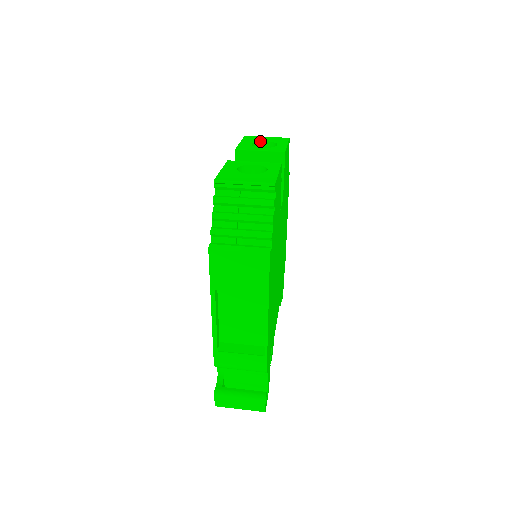
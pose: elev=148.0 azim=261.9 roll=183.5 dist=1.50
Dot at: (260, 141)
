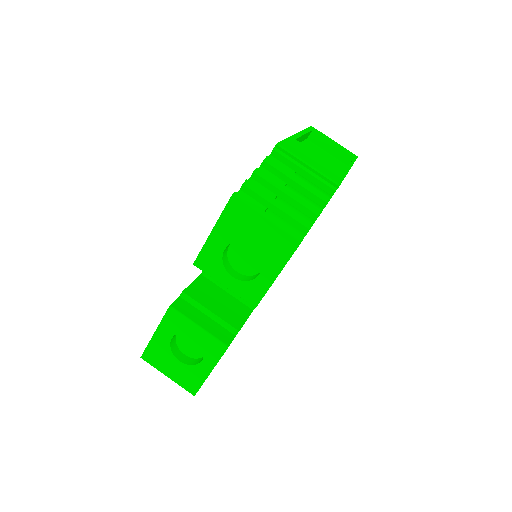
Dot at: (243, 241)
